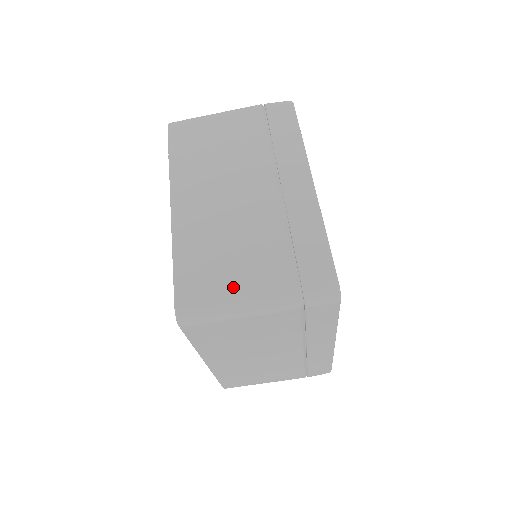
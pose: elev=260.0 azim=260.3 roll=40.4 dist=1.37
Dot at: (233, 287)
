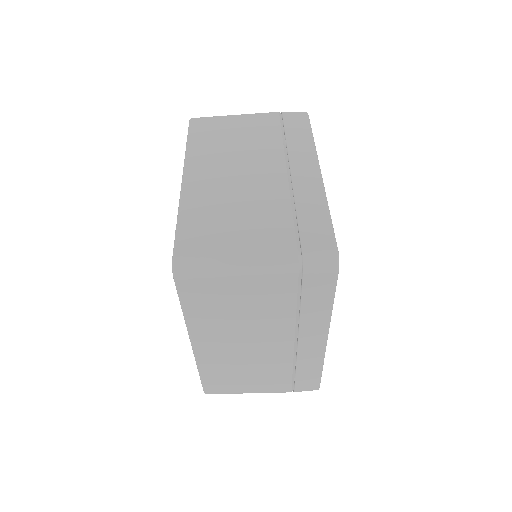
Dot at: (233, 245)
